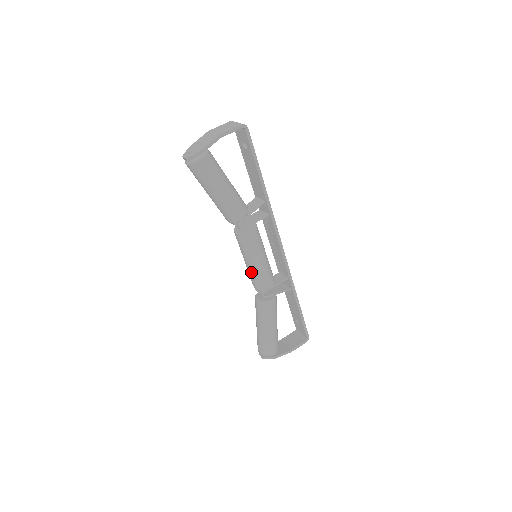
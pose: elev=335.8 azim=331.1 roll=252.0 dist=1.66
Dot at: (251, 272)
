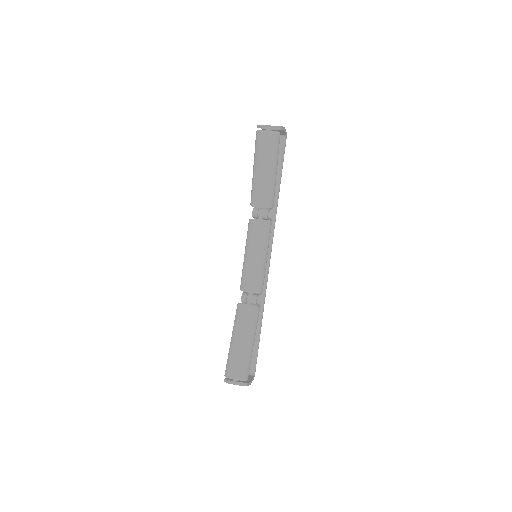
Dot at: (256, 268)
